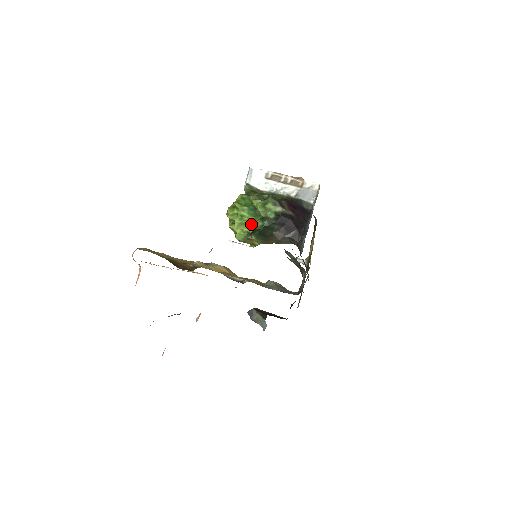
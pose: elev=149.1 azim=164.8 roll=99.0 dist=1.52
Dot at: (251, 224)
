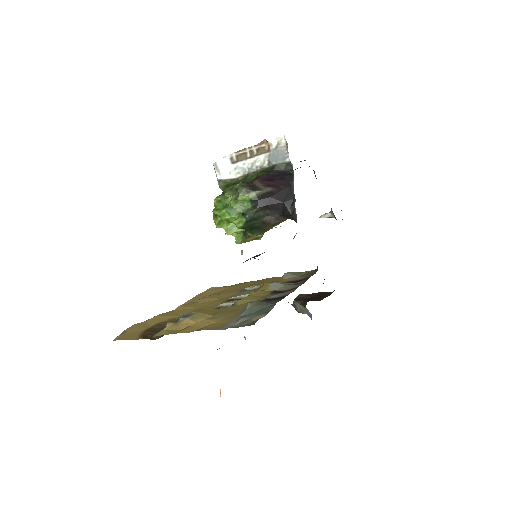
Dot at: (236, 226)
